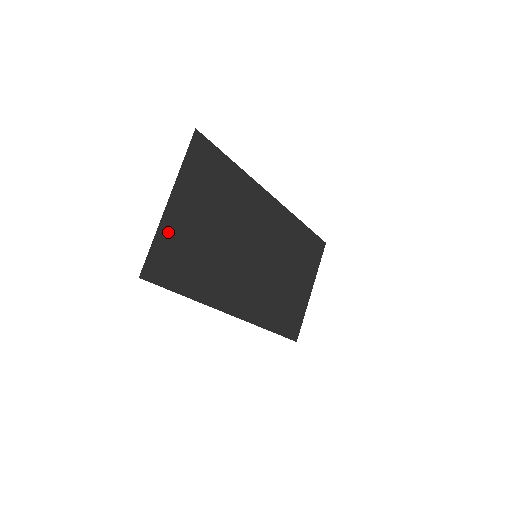
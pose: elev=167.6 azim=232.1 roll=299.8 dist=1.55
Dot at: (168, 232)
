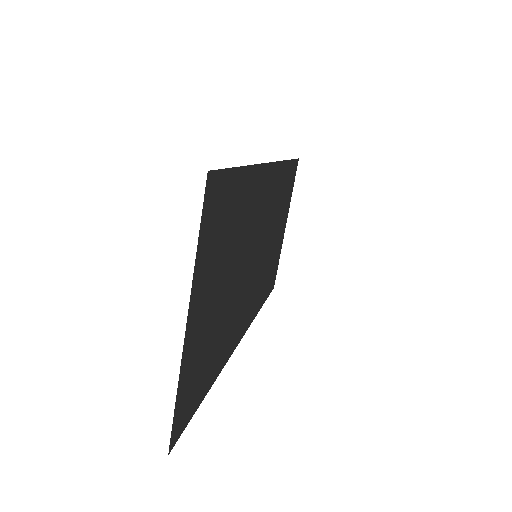
Dot at: (188, 362)
